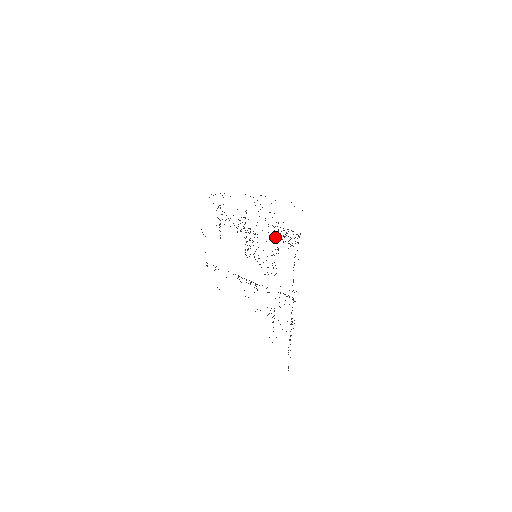
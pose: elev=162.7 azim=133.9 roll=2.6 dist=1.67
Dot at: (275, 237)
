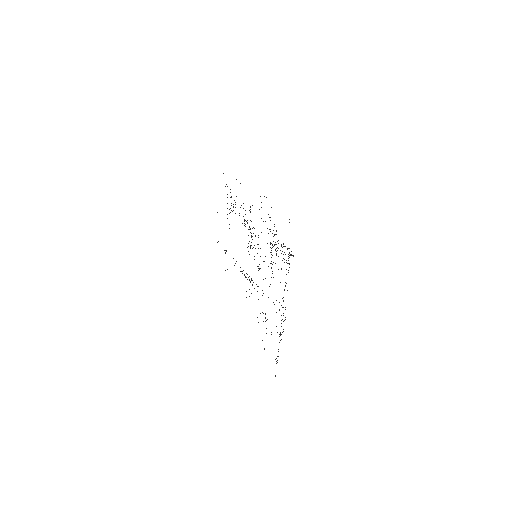
Dot at: (272, 245)
